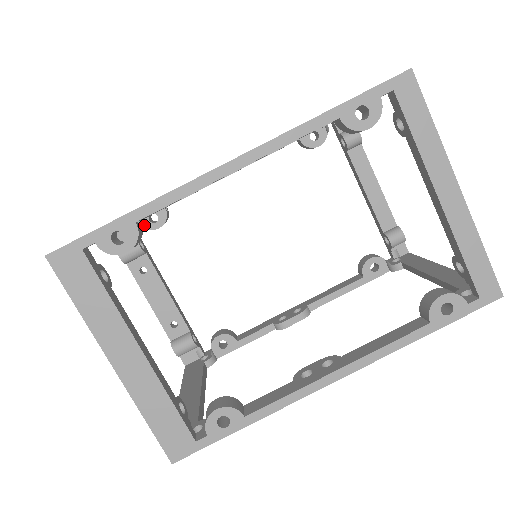
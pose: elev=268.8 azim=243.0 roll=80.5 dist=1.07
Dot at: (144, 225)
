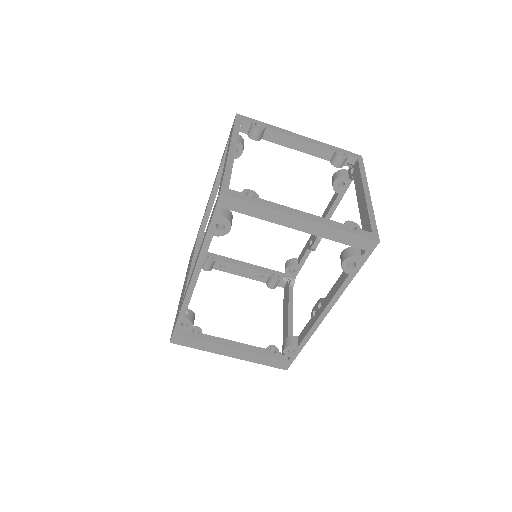
Dot at: occluded
